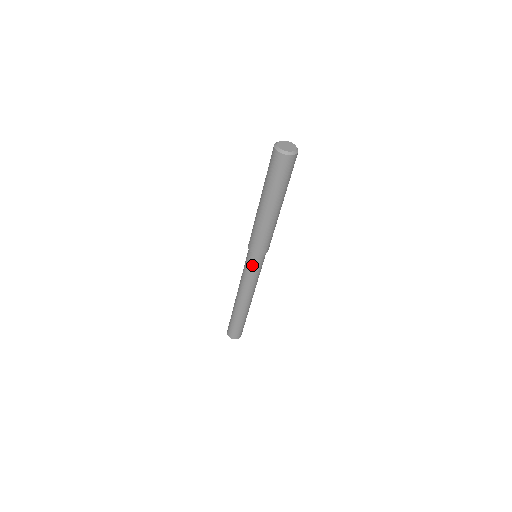
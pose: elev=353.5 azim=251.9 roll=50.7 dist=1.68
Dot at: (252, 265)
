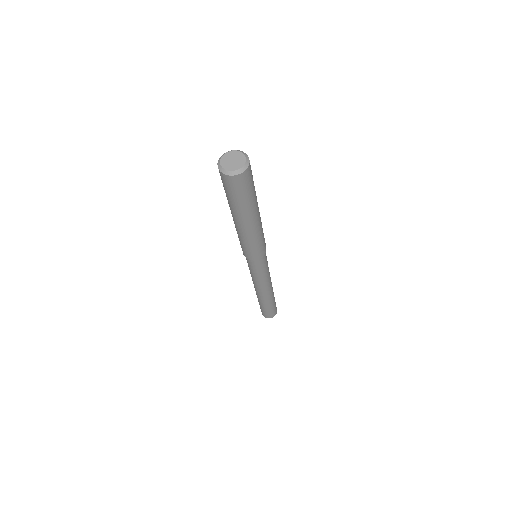
Dot at: (251, 266)
